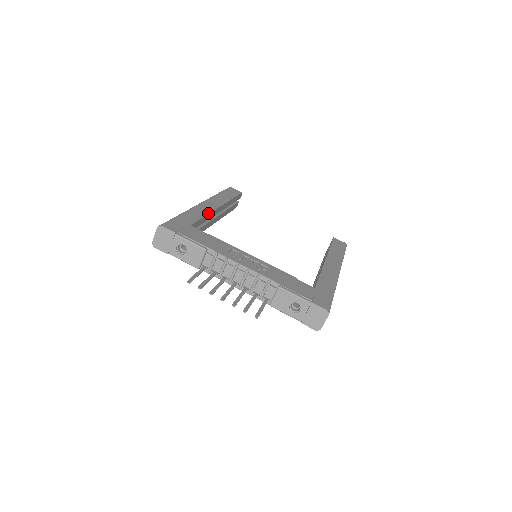
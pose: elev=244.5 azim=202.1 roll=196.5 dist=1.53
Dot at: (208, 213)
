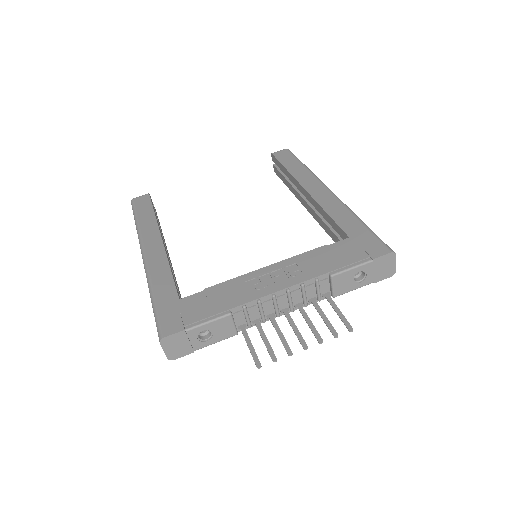
Dot at: (167, 261)
